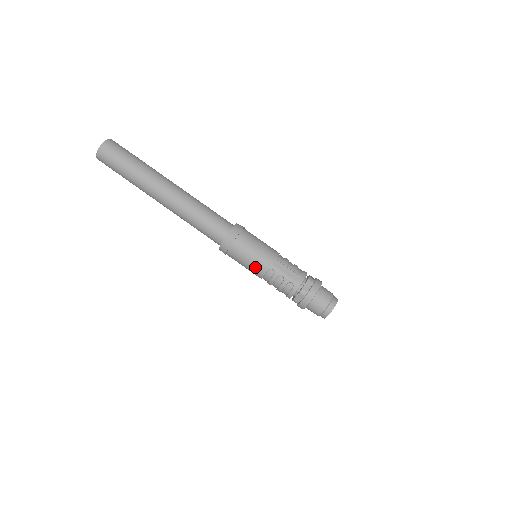
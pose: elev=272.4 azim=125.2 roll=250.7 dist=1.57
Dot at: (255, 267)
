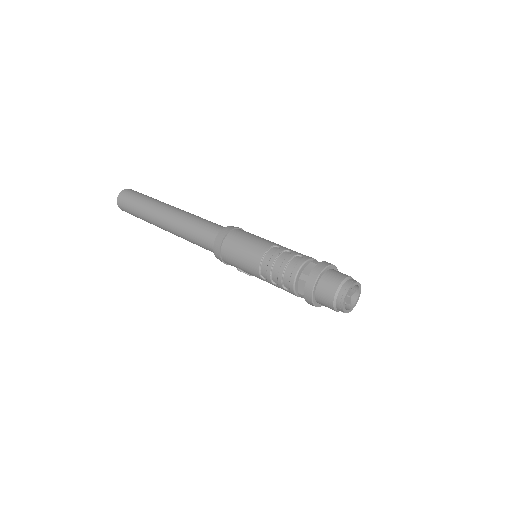
Dot at: (256, 245)
